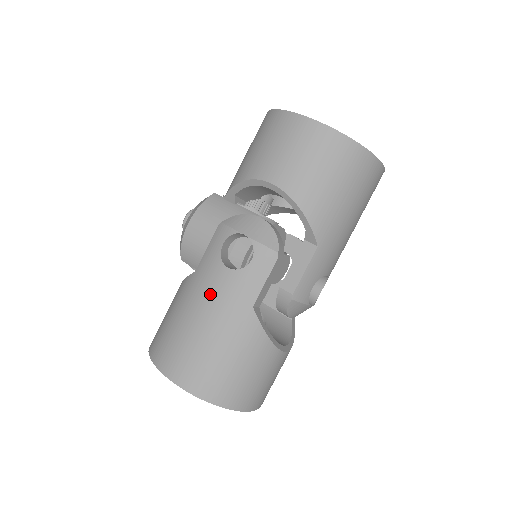
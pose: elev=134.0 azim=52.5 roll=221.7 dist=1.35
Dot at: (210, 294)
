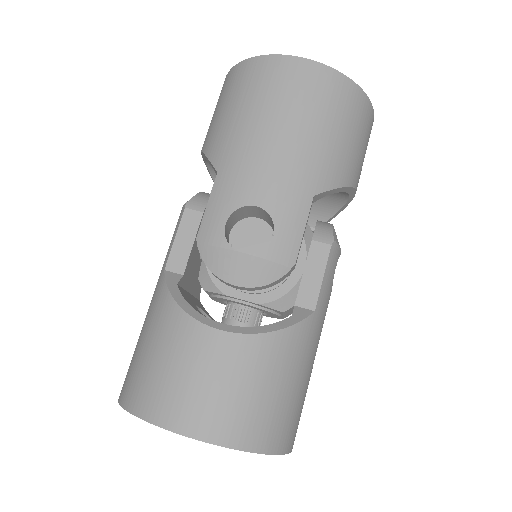
Dot at: occluded
